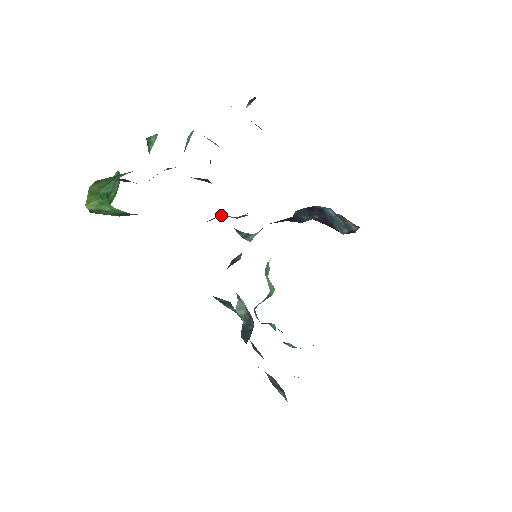
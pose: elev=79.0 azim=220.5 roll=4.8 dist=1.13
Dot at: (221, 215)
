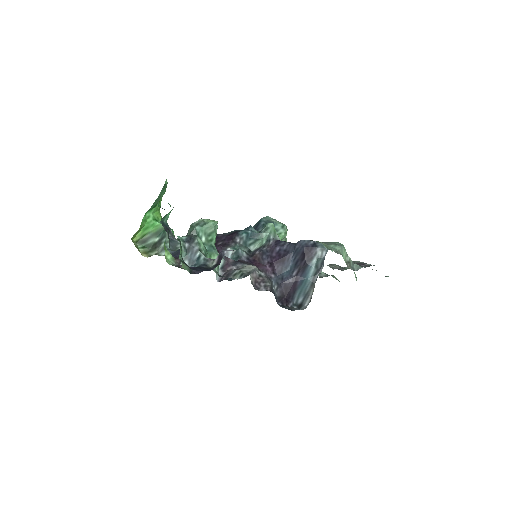
Dot at: occluded
